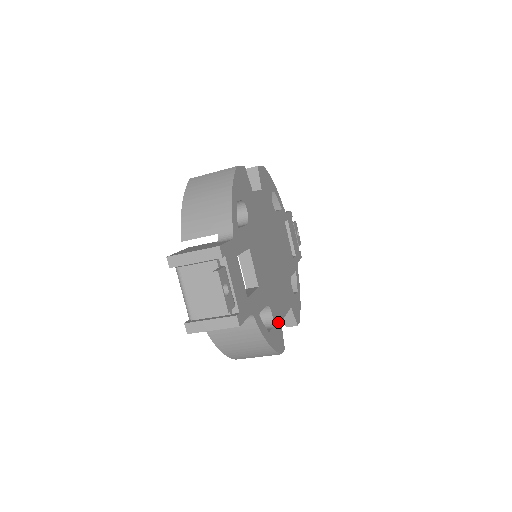
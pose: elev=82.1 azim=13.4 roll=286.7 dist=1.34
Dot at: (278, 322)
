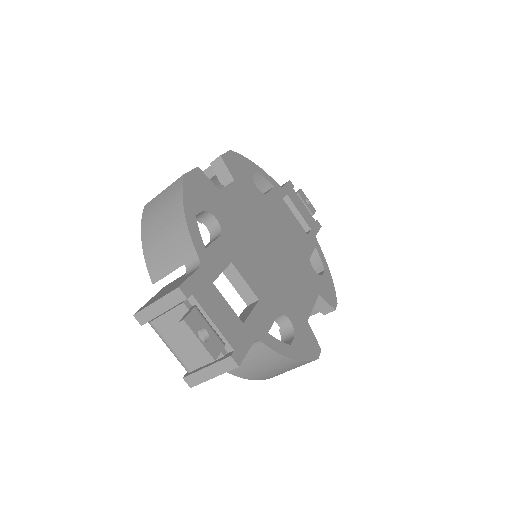
Dot at: (302, 324)
